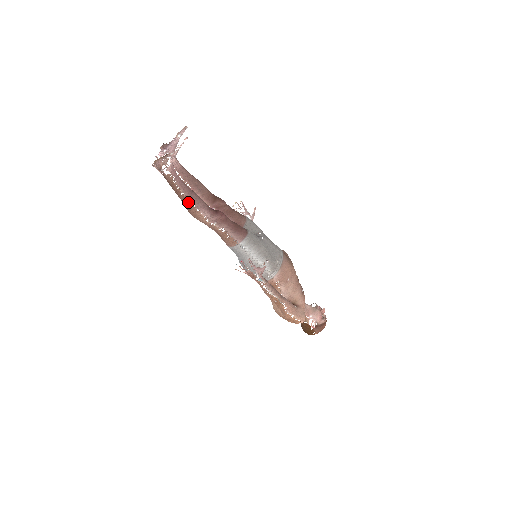
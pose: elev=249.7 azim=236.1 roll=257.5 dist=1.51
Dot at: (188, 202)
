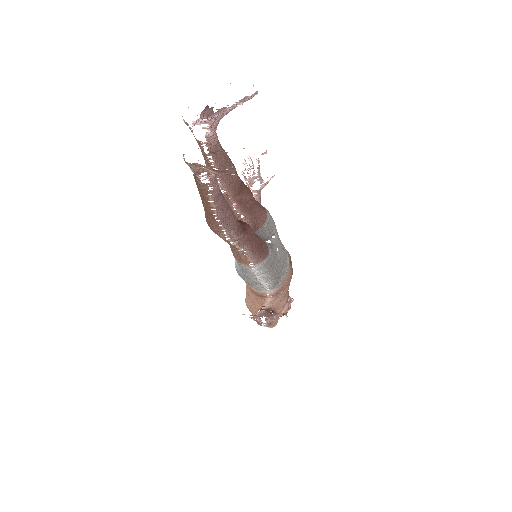
Dot at: (215, 219)
